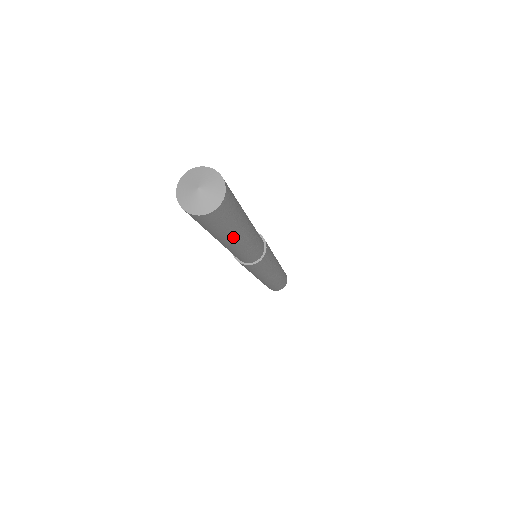
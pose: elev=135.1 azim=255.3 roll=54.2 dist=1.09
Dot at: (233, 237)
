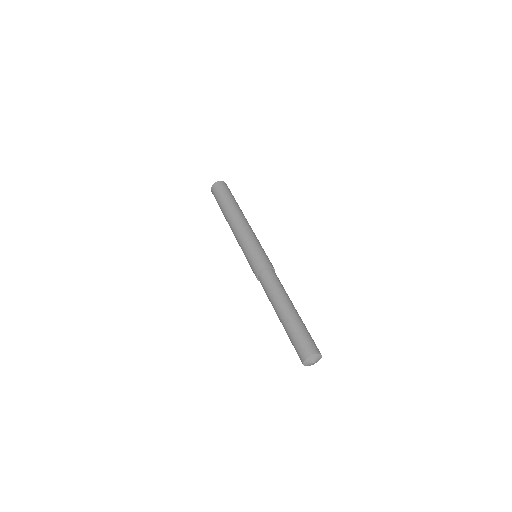
Dot at: occluded
